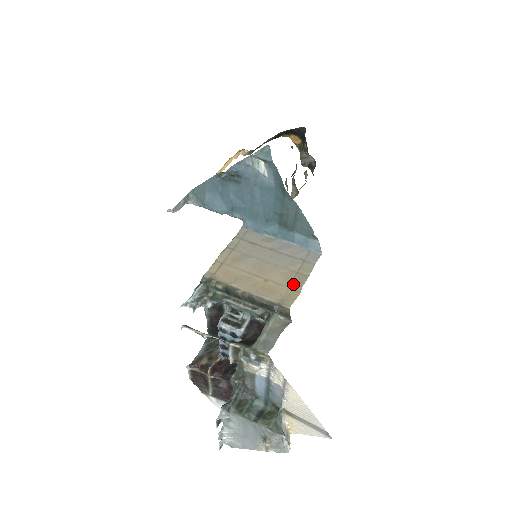
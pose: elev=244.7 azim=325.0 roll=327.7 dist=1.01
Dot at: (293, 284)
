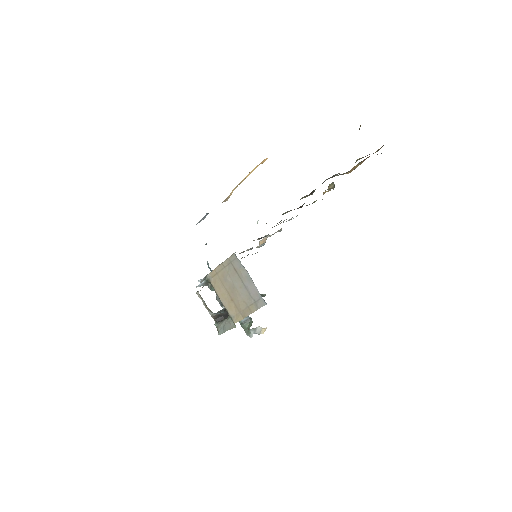
Dot at: (243, 312)
